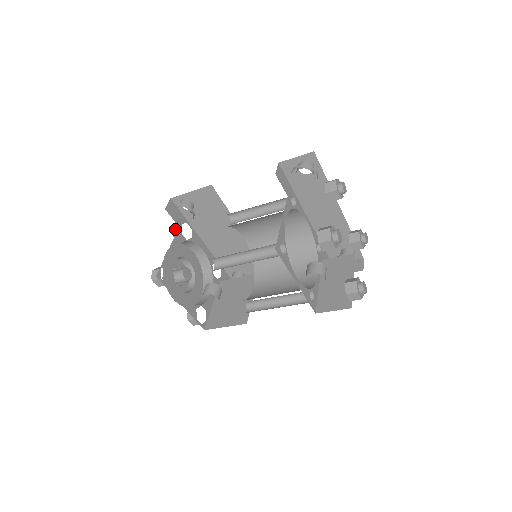
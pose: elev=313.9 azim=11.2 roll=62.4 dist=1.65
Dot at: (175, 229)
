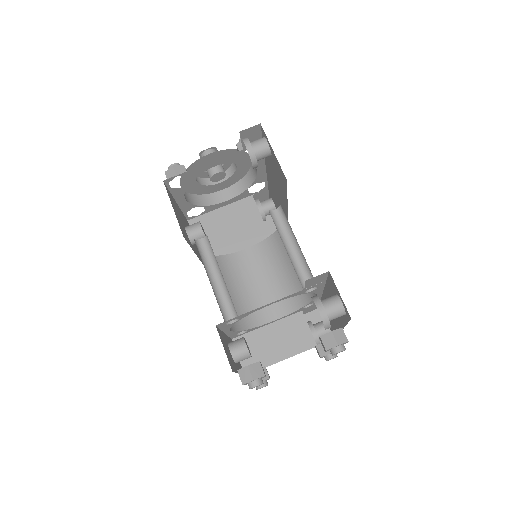
Dot at: occluded
